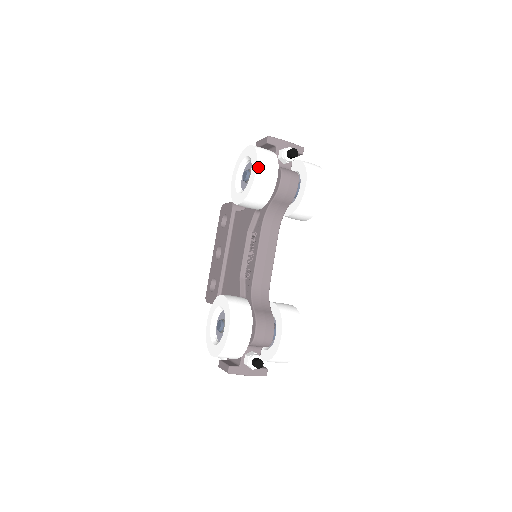
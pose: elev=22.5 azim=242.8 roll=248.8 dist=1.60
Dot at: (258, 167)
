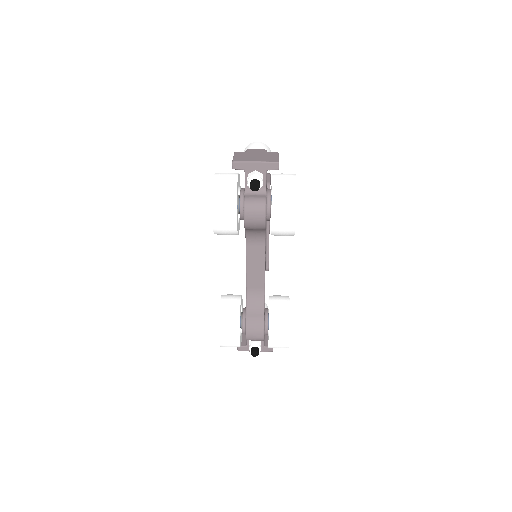
Dot at: (213, 215)
